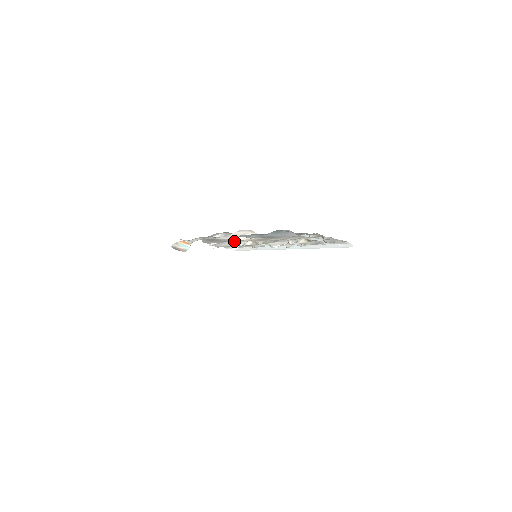
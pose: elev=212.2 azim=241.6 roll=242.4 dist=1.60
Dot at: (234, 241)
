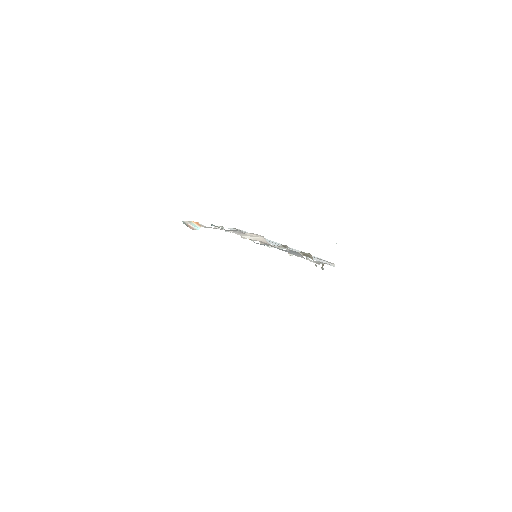
Dot at: occluded
